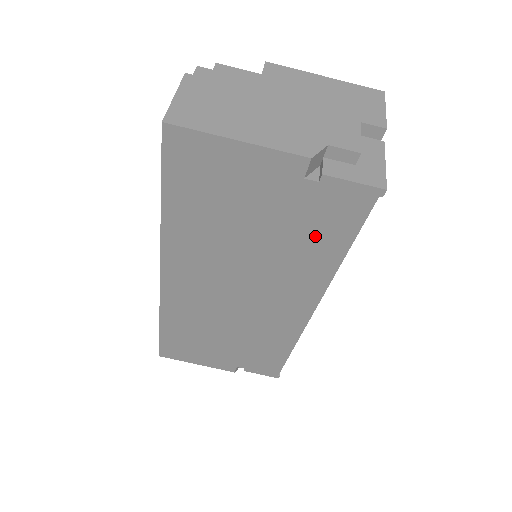
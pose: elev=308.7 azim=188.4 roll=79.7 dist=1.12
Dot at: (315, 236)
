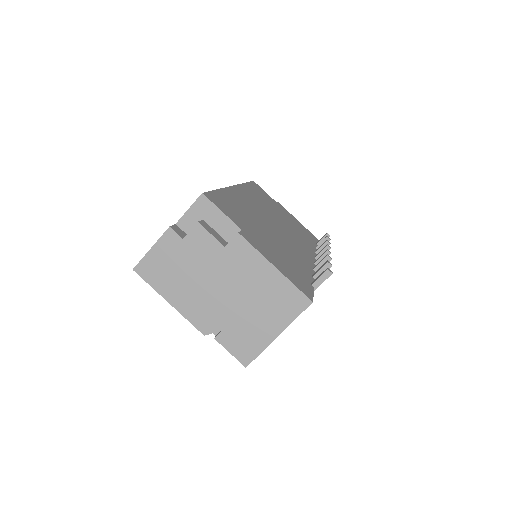
Dot at: occluded
